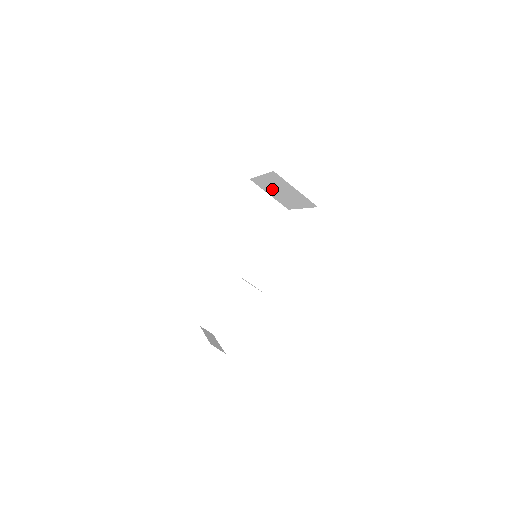
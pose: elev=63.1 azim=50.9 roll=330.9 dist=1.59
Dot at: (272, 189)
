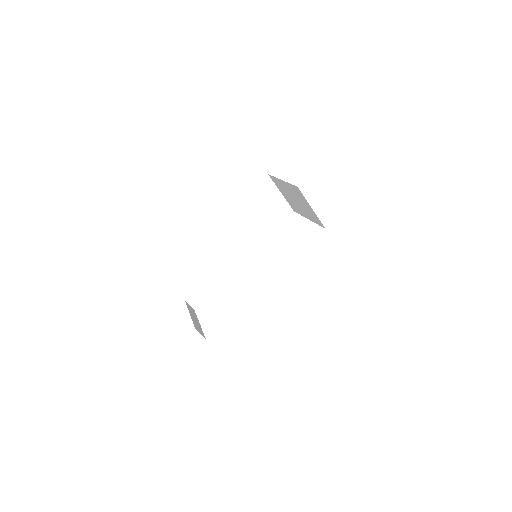
Dot at: (287, 193)
